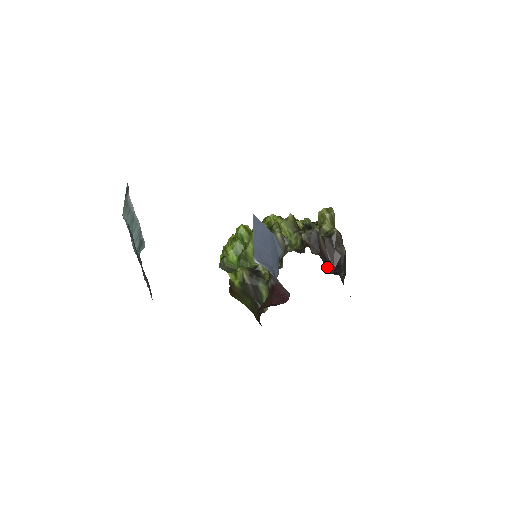
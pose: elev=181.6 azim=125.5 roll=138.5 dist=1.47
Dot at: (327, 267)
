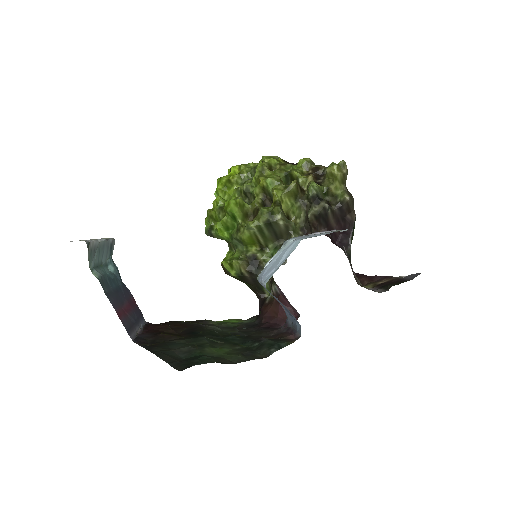
Dot at: (333, 238)
